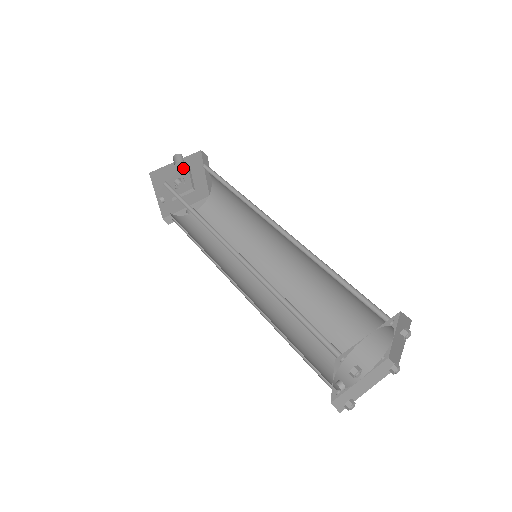
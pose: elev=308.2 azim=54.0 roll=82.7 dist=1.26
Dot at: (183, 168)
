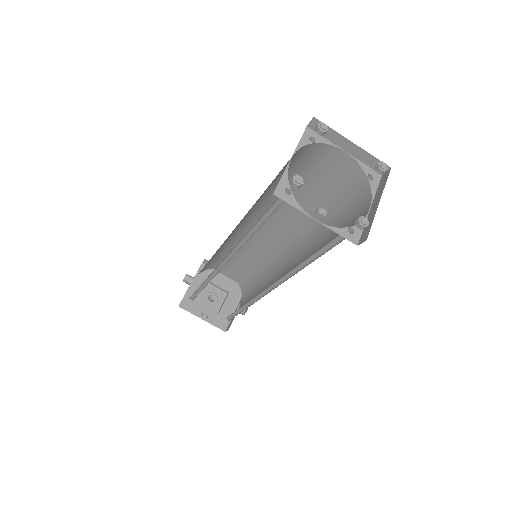
Dot at: occluded
